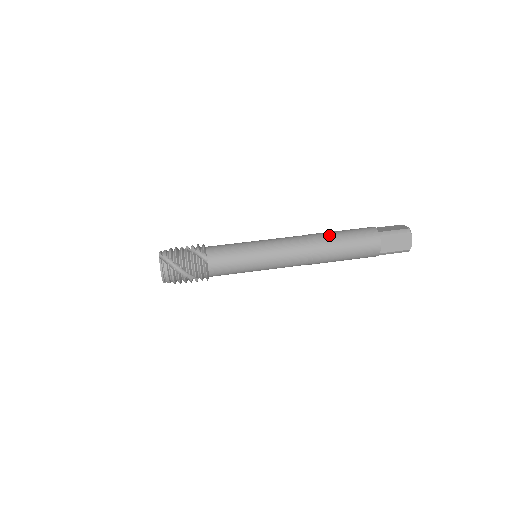
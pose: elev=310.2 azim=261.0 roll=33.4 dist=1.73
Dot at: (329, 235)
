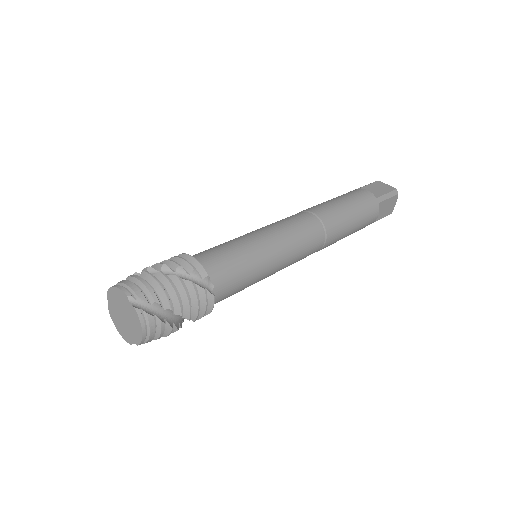
Dot at: (337, 210)
